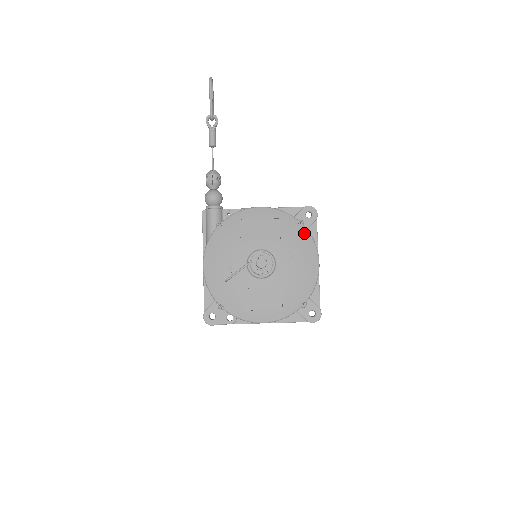
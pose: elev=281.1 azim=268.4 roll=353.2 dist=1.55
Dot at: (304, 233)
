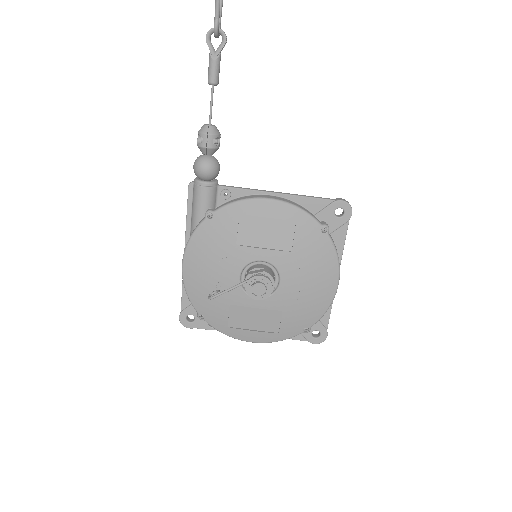
Dot at: (326, 245)
